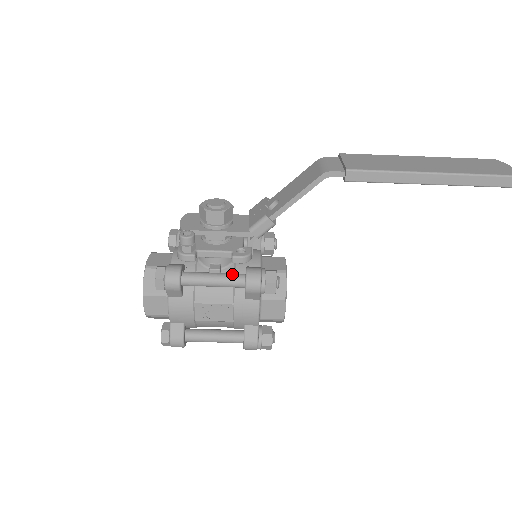
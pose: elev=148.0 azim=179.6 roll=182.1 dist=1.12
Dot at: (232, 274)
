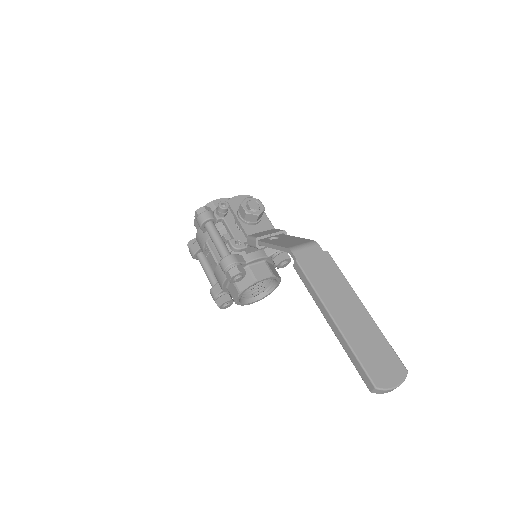
Dot at: (225, 249)
